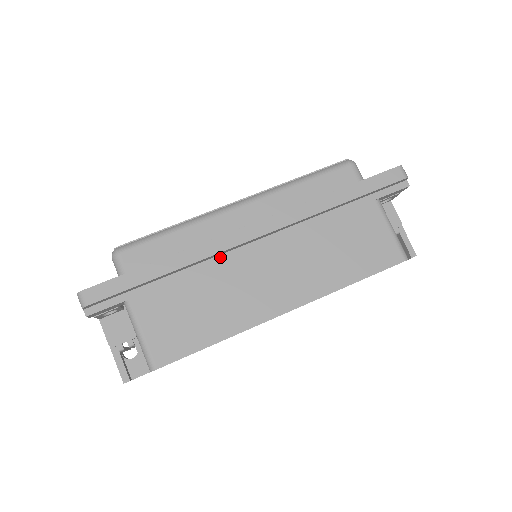
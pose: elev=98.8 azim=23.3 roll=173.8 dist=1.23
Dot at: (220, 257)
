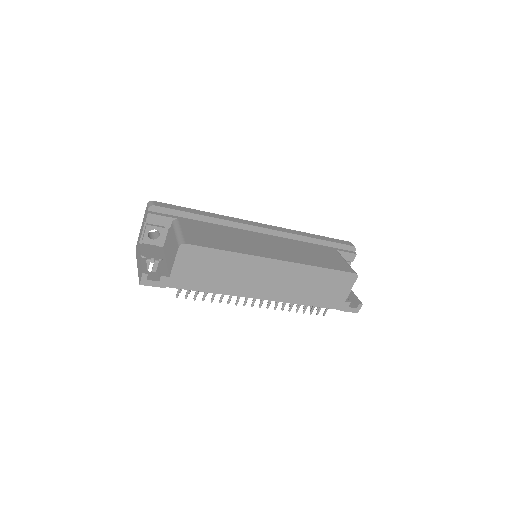
Dot at: (239, 229)
